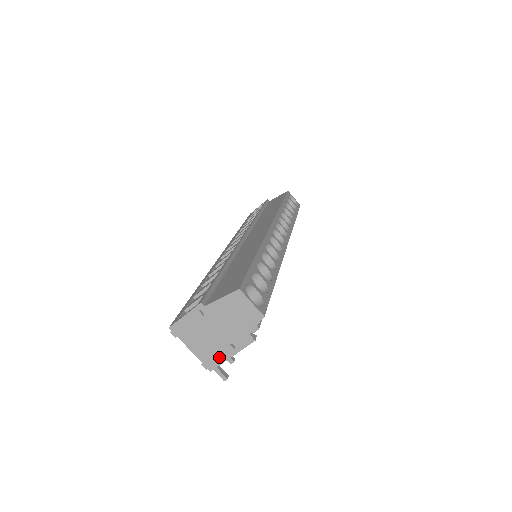
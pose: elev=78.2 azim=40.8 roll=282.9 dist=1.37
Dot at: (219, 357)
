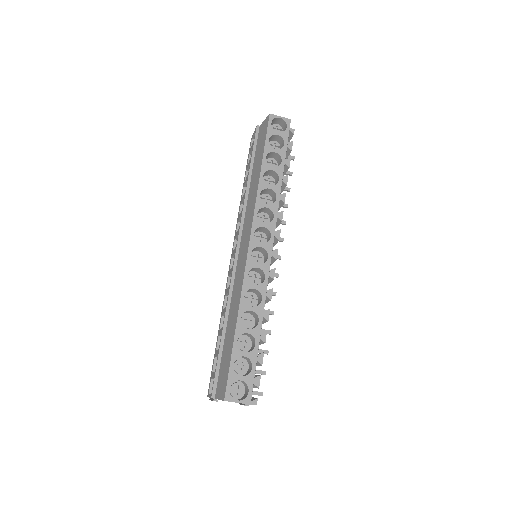
Dot at: occluded
